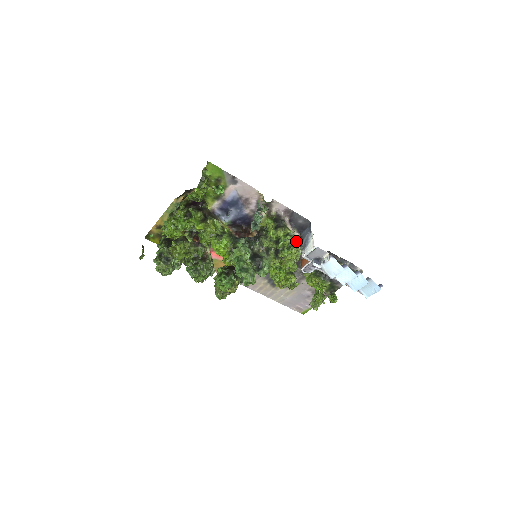
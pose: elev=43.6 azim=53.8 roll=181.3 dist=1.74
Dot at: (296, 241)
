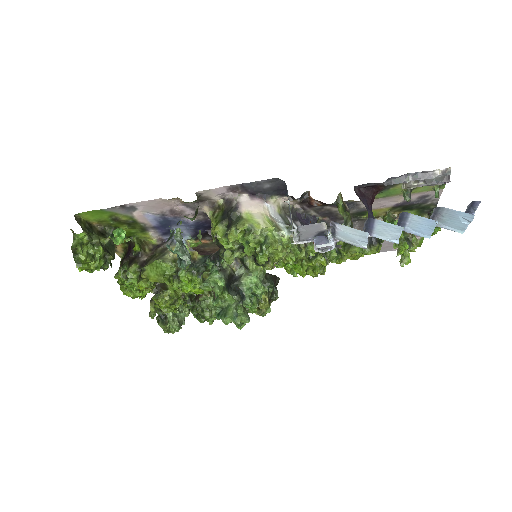
Dot at: (268, 230)
